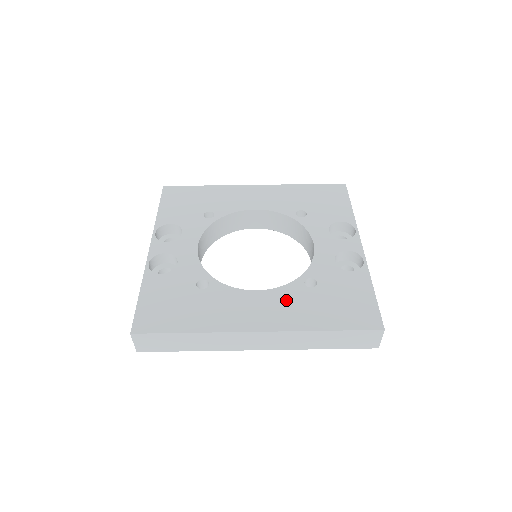
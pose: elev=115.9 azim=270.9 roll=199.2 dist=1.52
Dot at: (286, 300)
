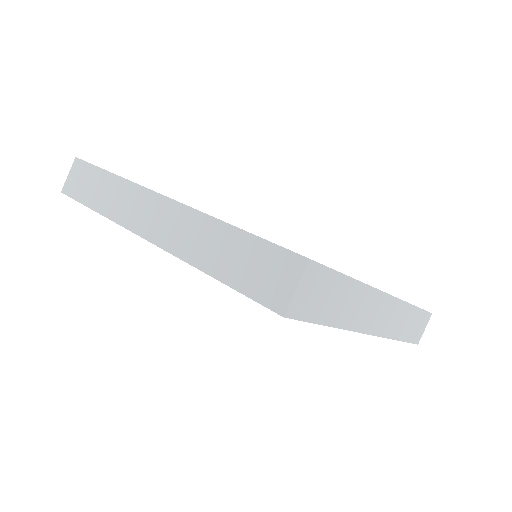
Dot at: occluded
